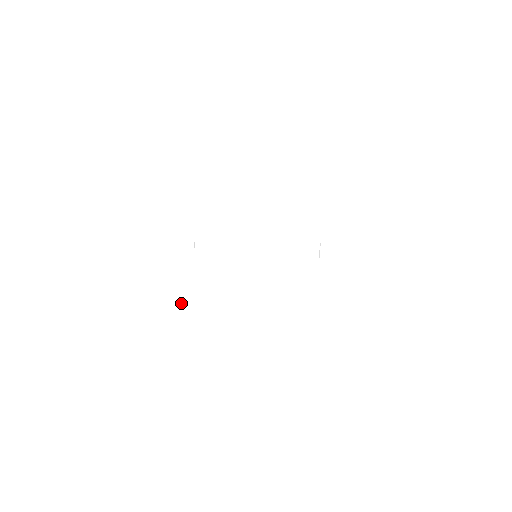
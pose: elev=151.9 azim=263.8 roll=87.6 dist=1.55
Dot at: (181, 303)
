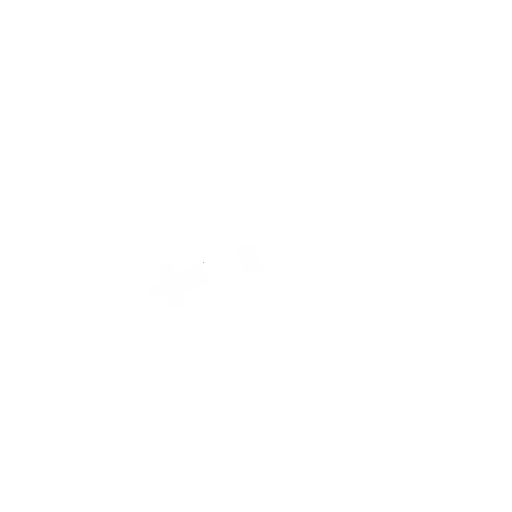
Dot at: occluded
